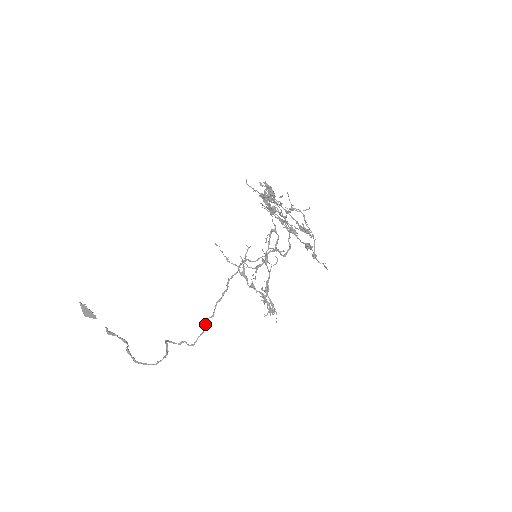
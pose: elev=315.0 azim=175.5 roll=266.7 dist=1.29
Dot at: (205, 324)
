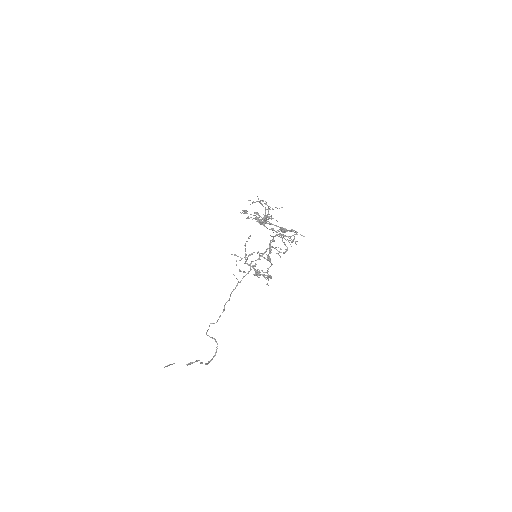
Dot at: (224, 307)
